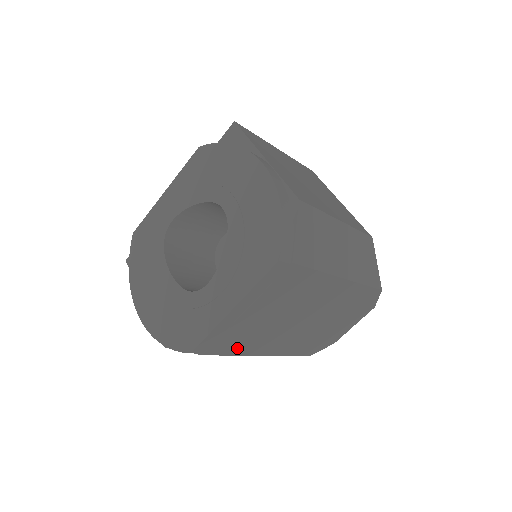
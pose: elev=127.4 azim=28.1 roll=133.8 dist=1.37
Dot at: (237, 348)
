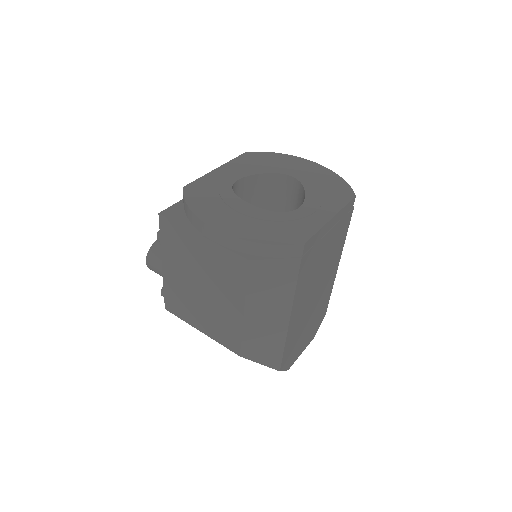
Dot at: (301, 280)
